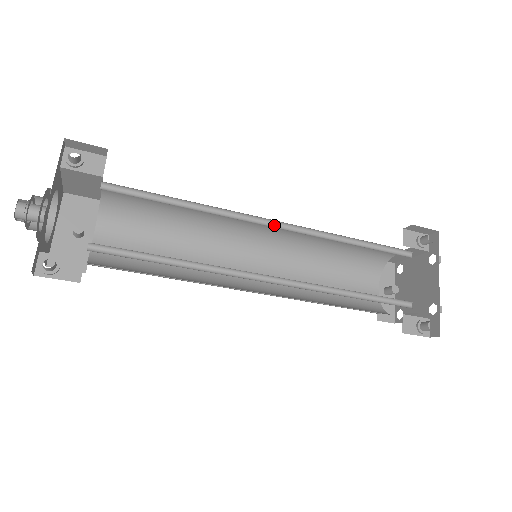
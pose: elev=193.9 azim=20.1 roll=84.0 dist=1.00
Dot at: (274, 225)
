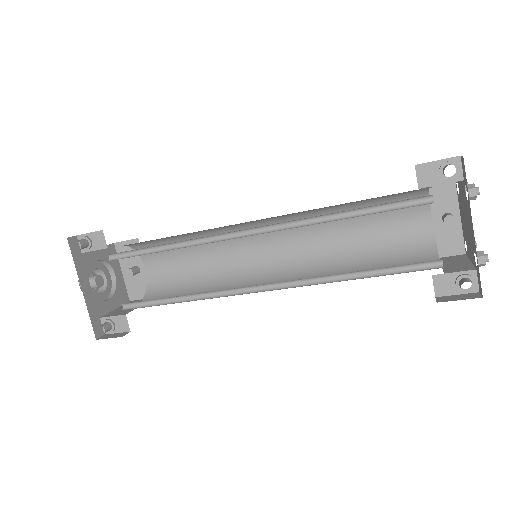
Dot at: (250, 231)
